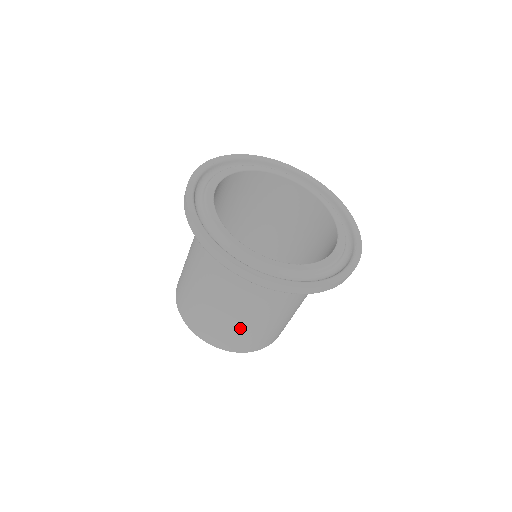
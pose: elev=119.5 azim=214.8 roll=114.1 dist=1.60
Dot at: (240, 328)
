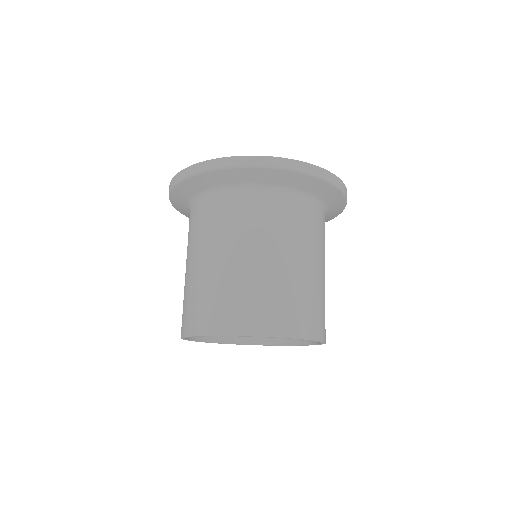
Dot at: (311, 288)
